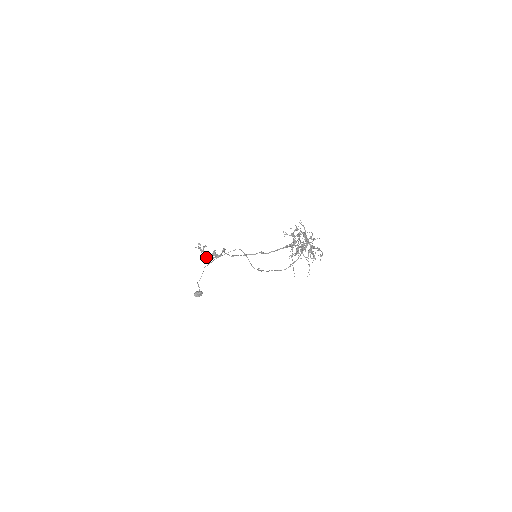
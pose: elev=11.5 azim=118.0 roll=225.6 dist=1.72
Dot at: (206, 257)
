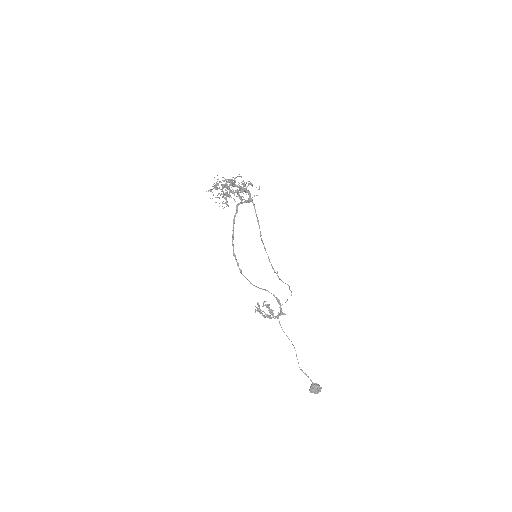
Dot at: (270, 318)
